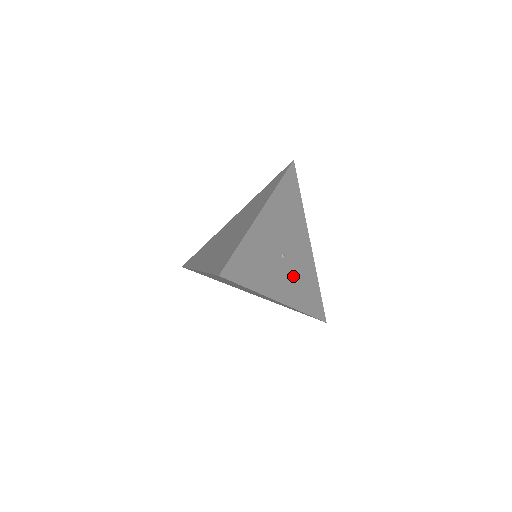
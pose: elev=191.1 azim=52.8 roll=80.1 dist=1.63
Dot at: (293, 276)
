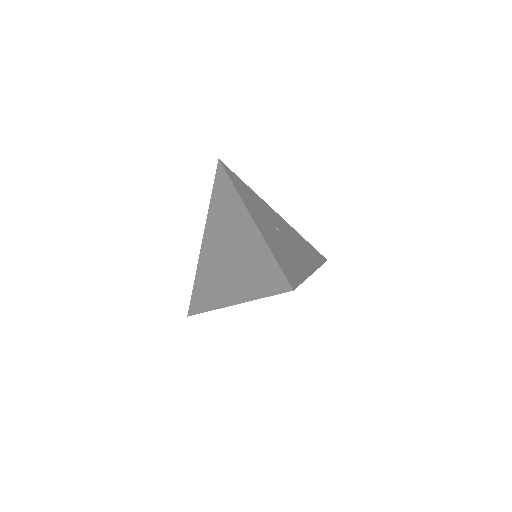
Dot at: (277, 240)
